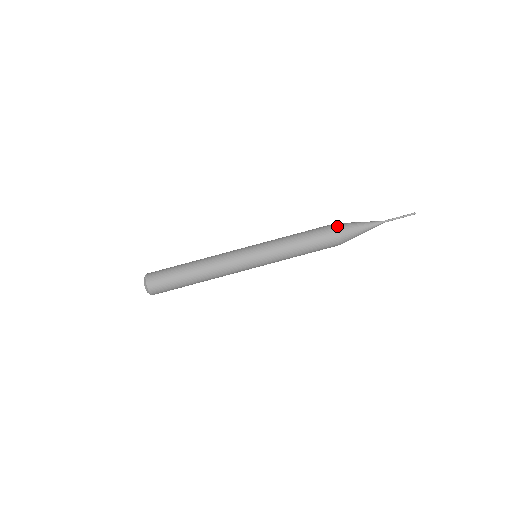
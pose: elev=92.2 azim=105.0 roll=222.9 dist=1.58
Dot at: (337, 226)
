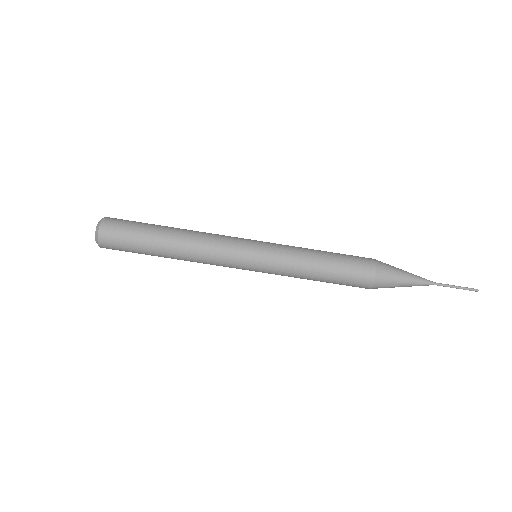
Dot at: (376, 271)
